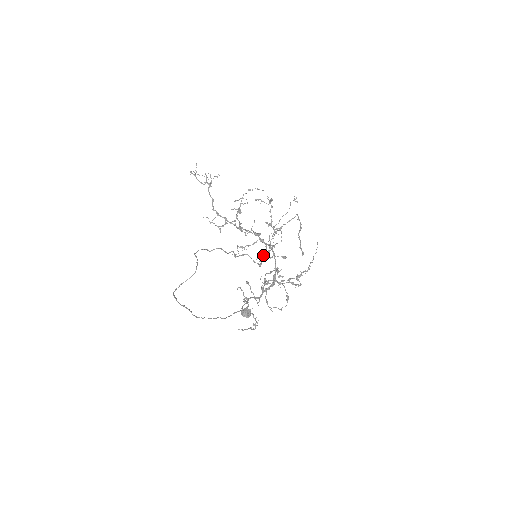
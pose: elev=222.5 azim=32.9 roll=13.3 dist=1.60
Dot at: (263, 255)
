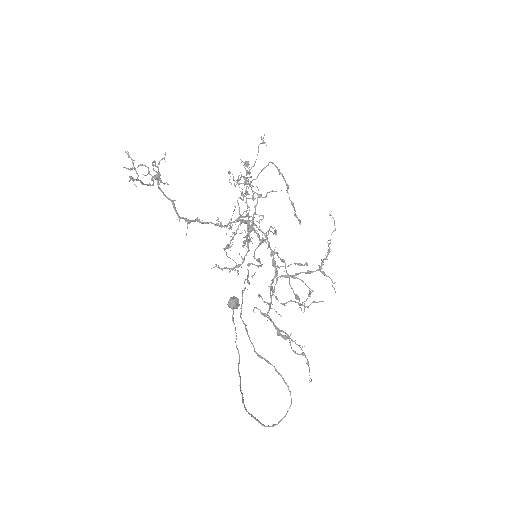
Dot at: (230, 224)
